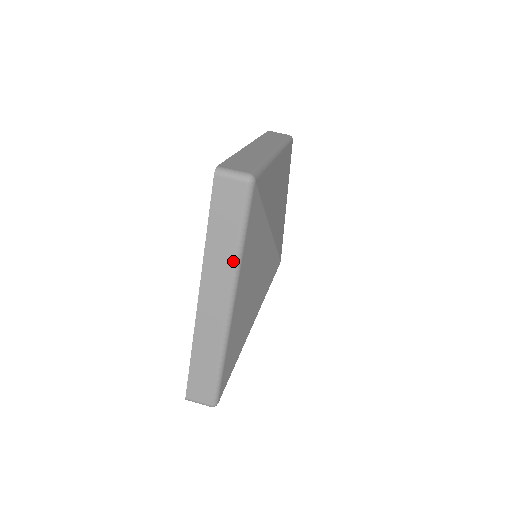
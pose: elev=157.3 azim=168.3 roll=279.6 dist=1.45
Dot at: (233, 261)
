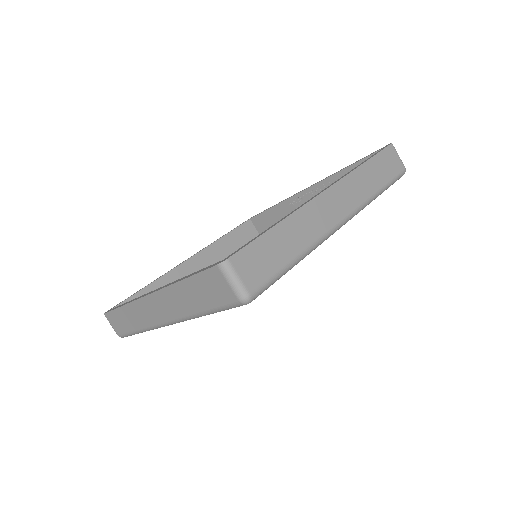
Dot at: (188, 314)
